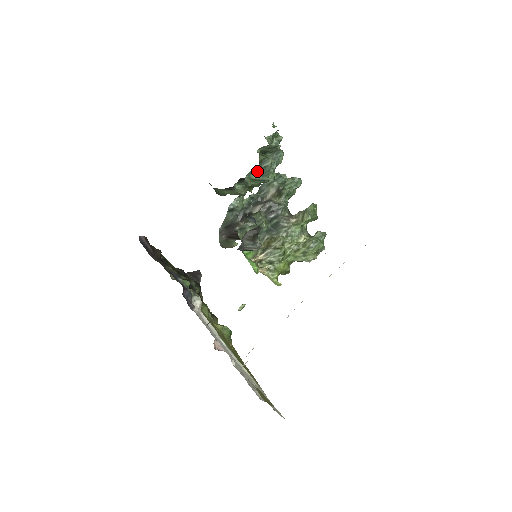
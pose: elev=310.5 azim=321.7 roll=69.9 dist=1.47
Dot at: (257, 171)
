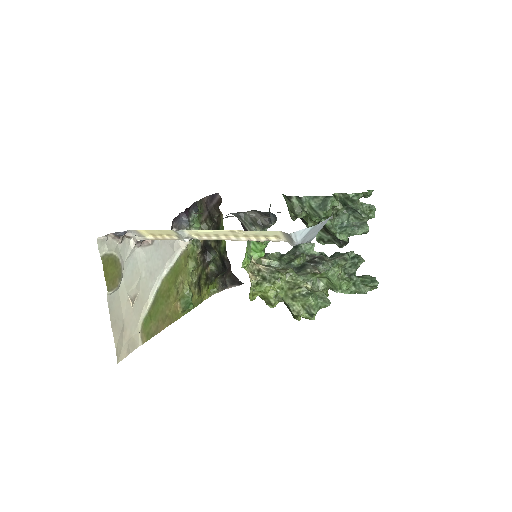
Dot at: (318, 201)
